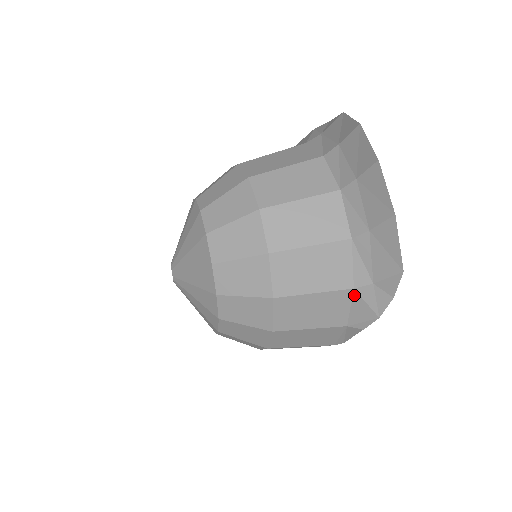
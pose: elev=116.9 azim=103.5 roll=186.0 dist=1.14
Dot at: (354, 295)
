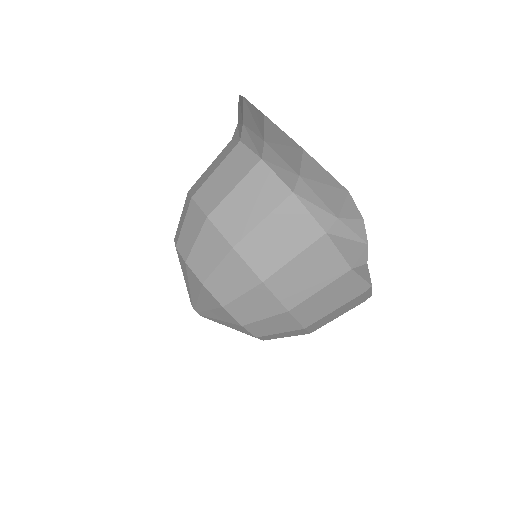
Dot at: (332, 238)
